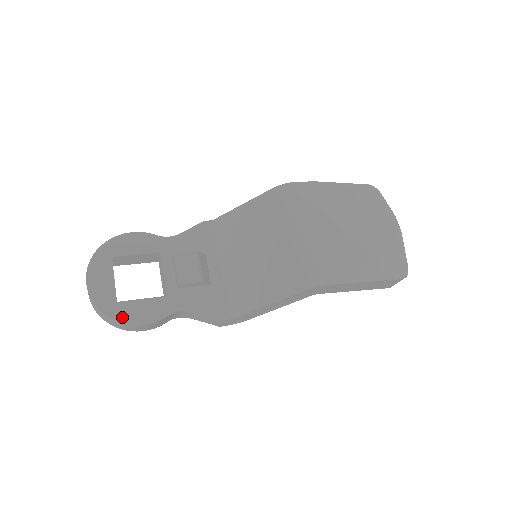
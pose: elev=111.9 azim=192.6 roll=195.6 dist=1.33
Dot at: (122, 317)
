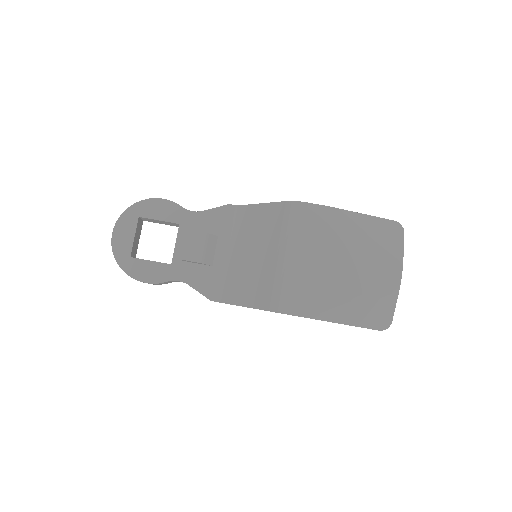
Dot at: (130, 271)
